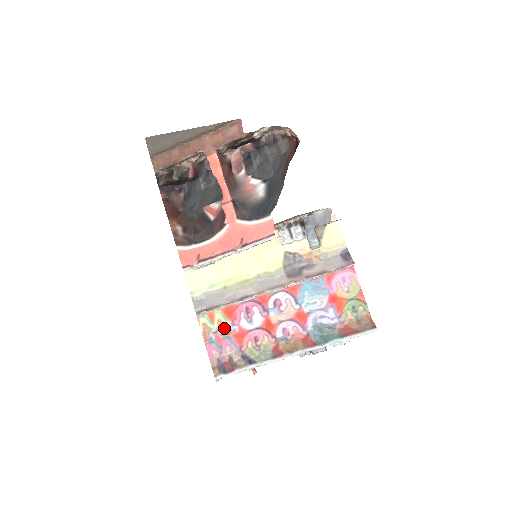
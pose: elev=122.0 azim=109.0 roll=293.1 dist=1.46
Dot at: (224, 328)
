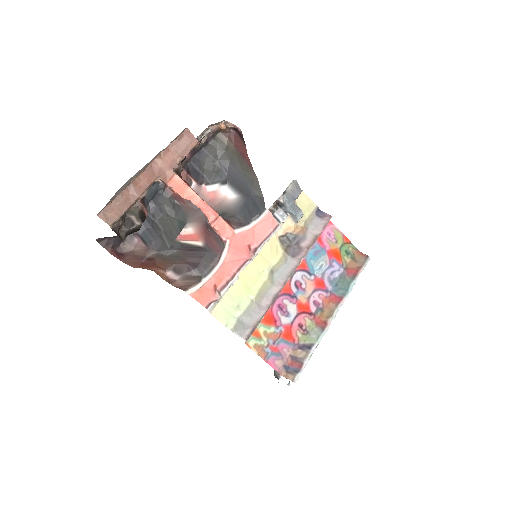
Dot at: (272, 336)
